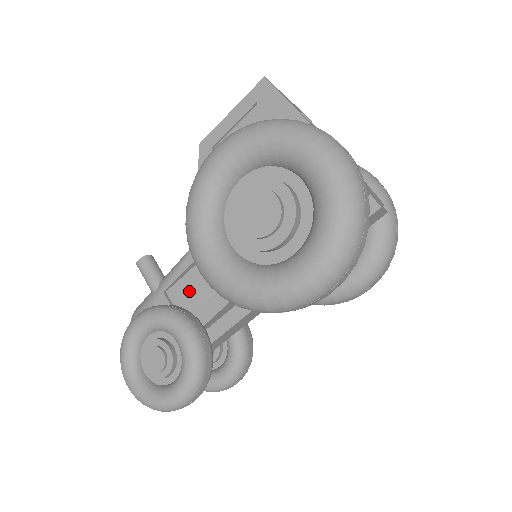
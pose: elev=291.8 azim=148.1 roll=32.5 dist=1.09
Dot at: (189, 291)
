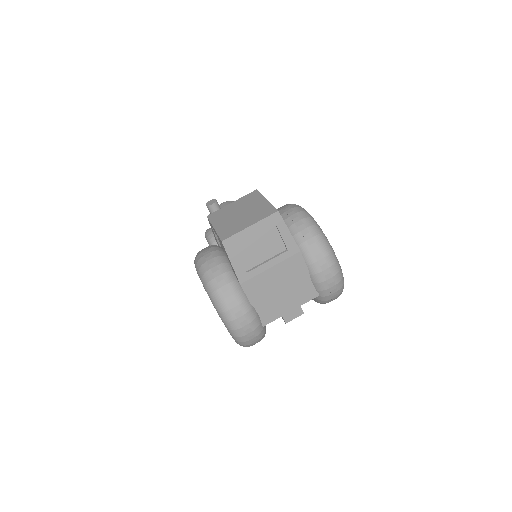
Dot at: occluded
